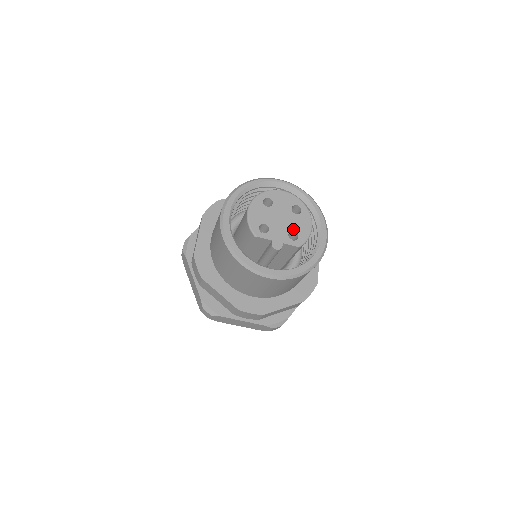
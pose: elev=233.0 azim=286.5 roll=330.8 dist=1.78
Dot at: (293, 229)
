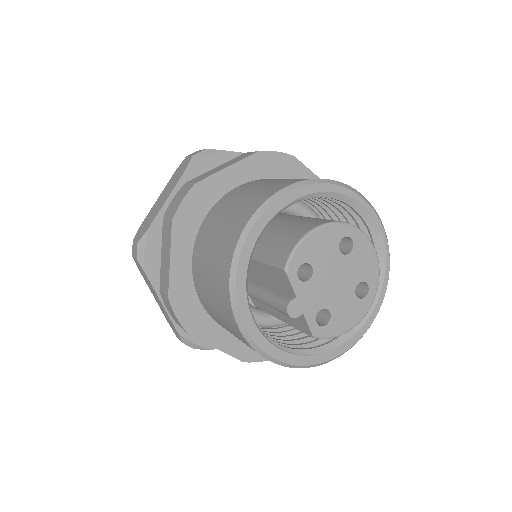
Dot at: (333, 309)
